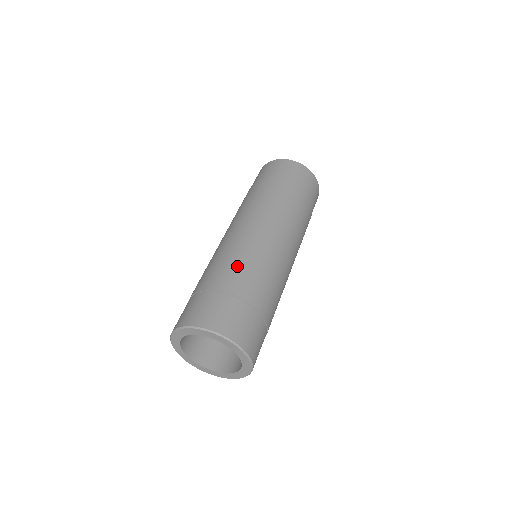
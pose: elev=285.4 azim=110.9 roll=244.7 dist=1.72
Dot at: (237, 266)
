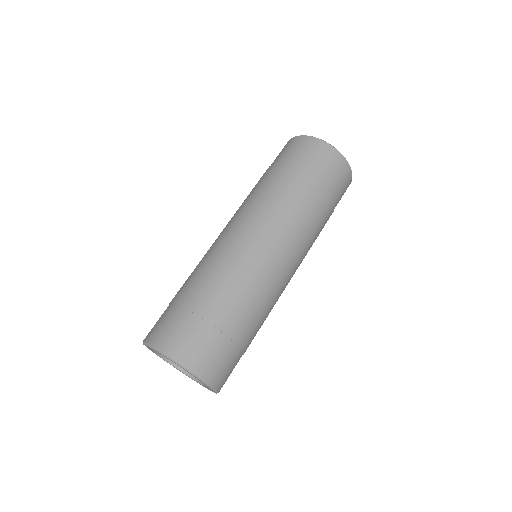
Dot at: (205, 276)
